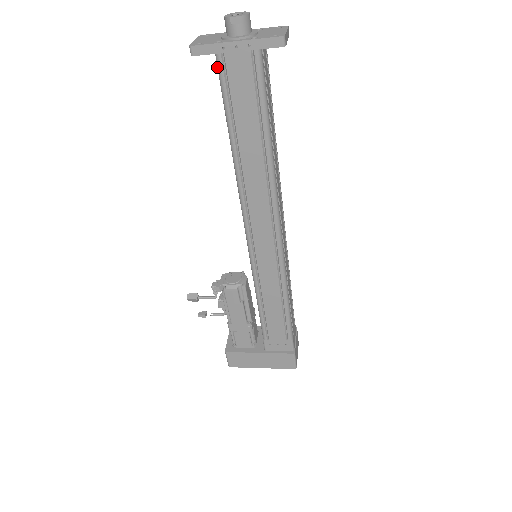
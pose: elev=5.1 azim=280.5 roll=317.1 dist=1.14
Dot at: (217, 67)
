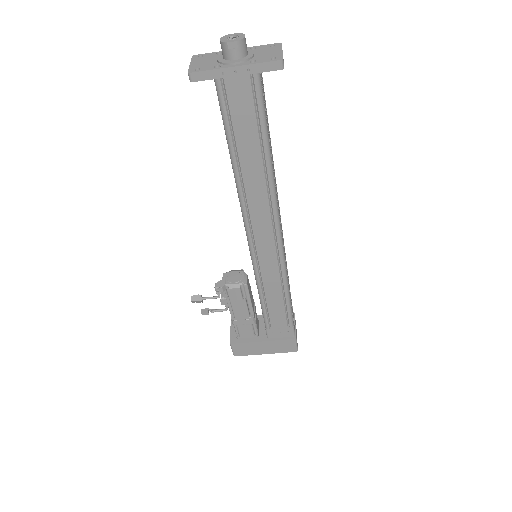
Dot at: occluded
